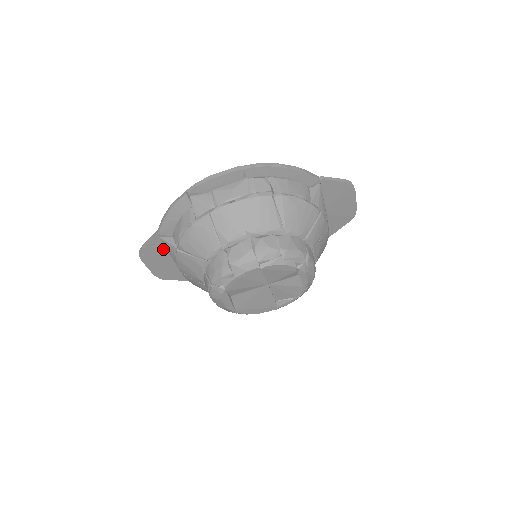
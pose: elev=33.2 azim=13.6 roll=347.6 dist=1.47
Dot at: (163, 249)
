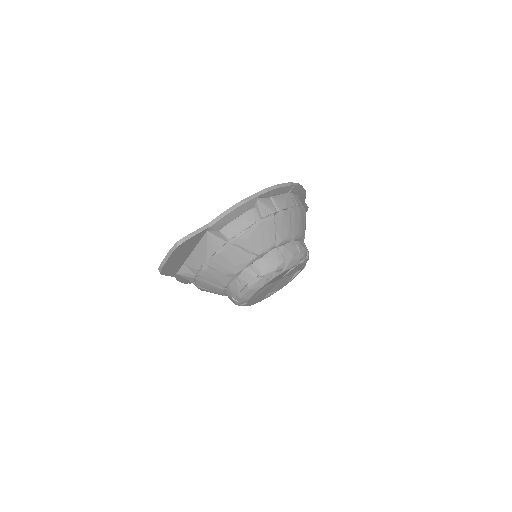
Dot at: (195, 242)
